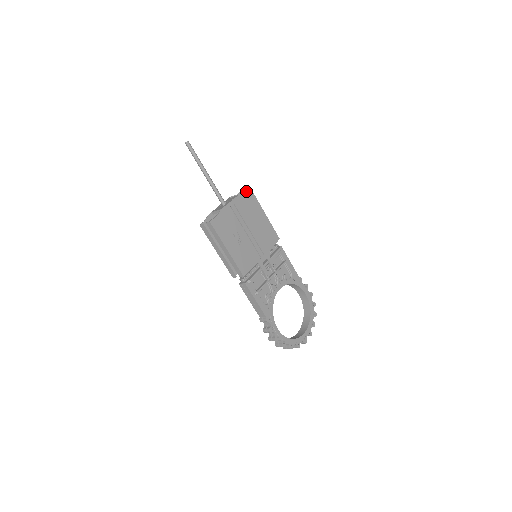
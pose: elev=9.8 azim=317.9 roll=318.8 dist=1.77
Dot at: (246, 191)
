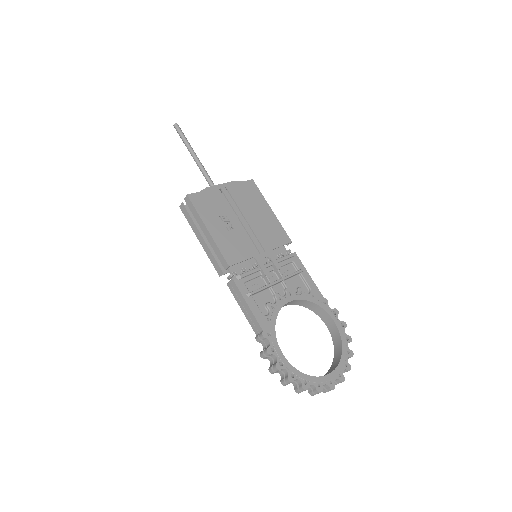
Dot at: occluded
